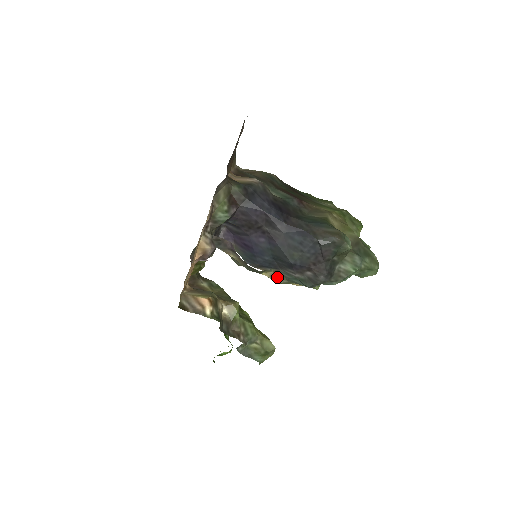
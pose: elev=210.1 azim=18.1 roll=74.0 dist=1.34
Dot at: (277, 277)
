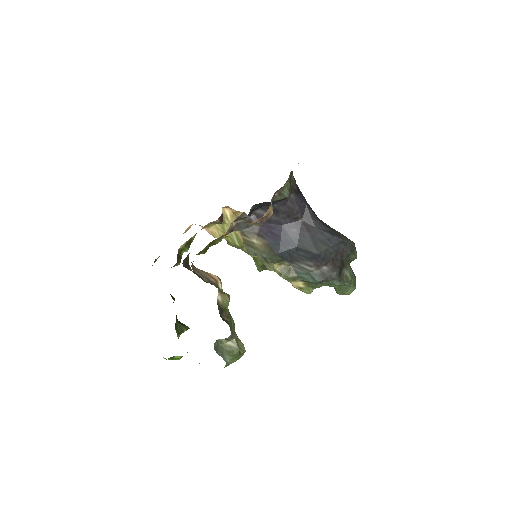
Dot at: (286, 271)
